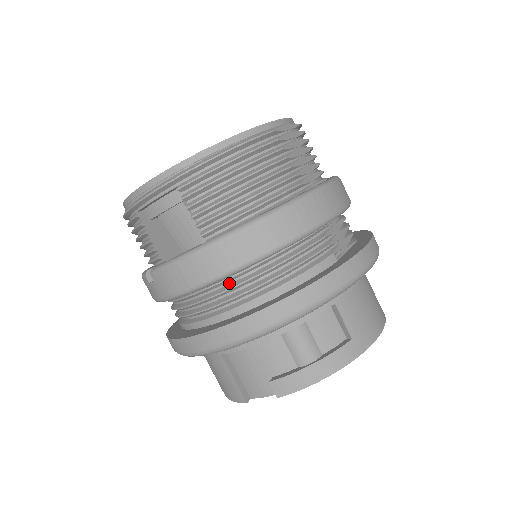
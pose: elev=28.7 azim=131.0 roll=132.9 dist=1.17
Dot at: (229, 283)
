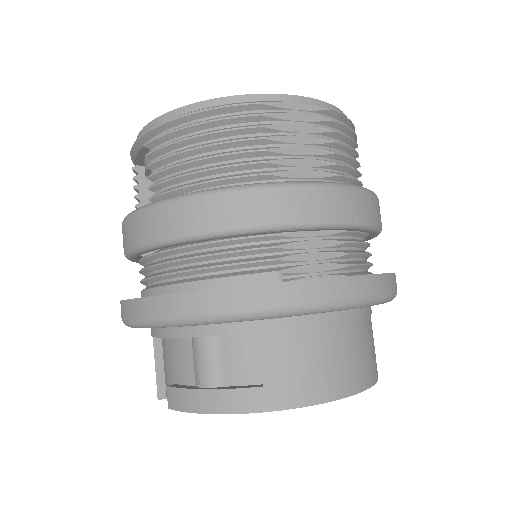
Dot at: (160, 259)
